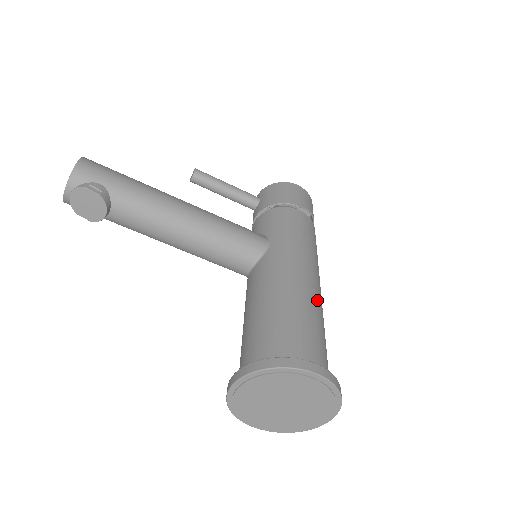
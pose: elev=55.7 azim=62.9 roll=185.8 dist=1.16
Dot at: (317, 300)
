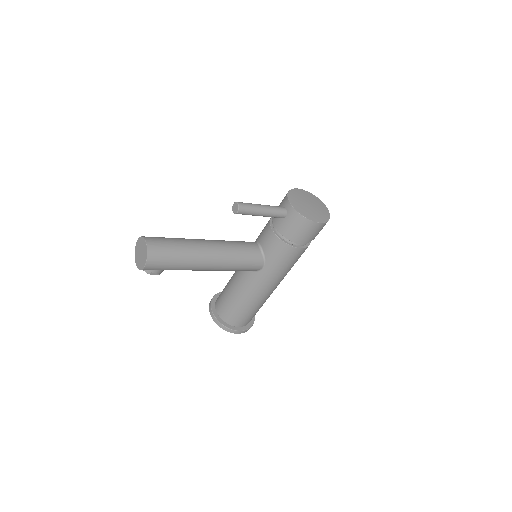
Dot at: (268, 297)
